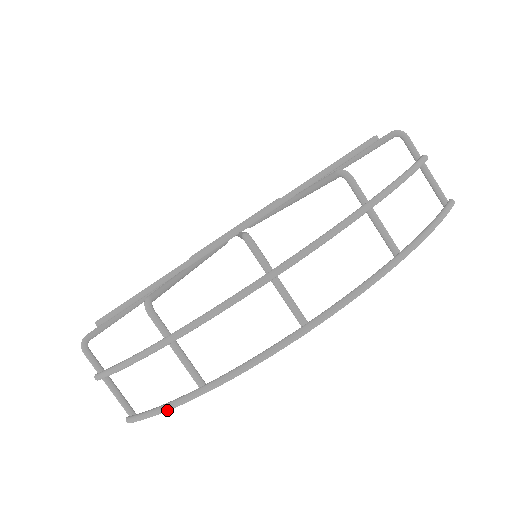
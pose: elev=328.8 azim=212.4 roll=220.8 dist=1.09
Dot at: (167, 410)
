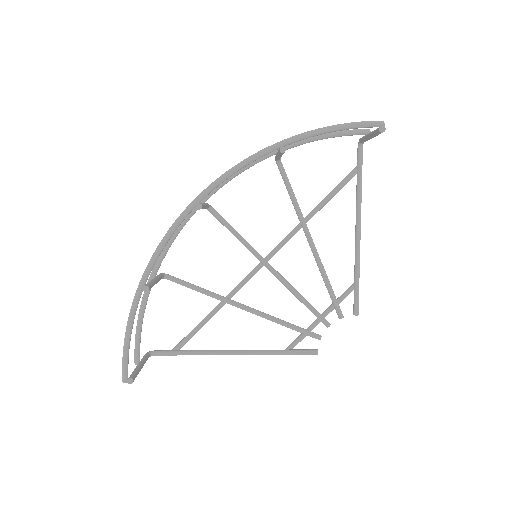
Dot at: (128, 323)
